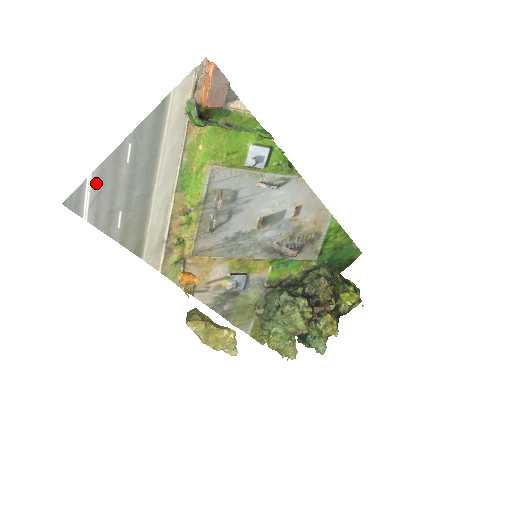
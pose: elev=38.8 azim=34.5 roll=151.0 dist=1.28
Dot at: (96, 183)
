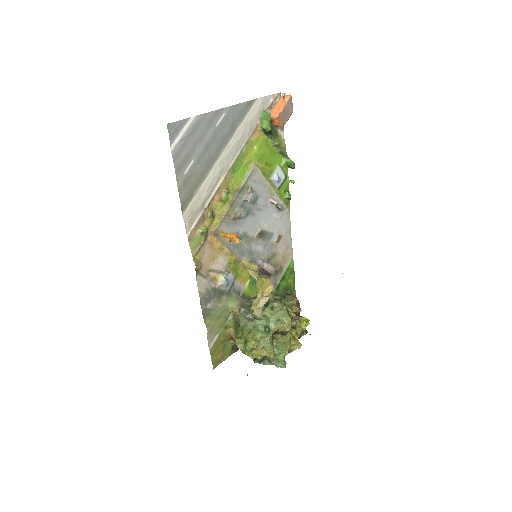
Dot at: (193, 125)
